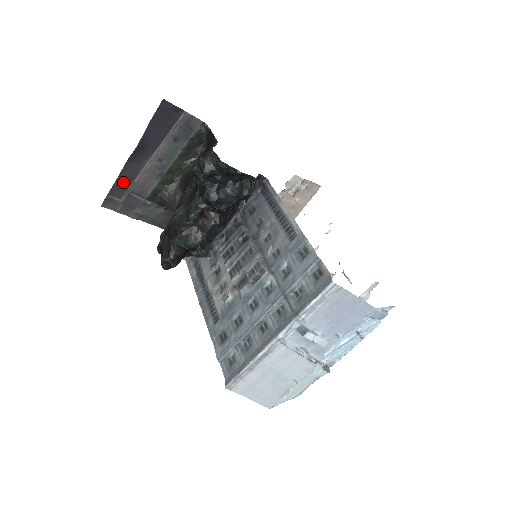
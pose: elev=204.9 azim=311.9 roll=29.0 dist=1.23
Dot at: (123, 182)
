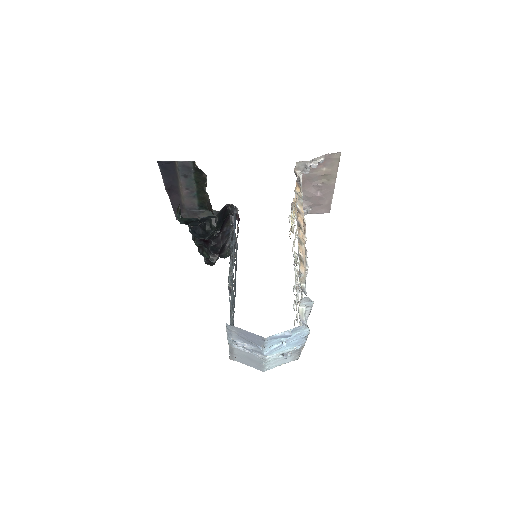
Dot at: (177, 206)
